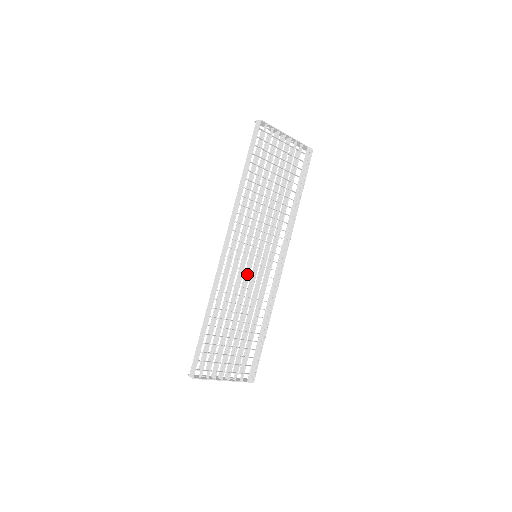
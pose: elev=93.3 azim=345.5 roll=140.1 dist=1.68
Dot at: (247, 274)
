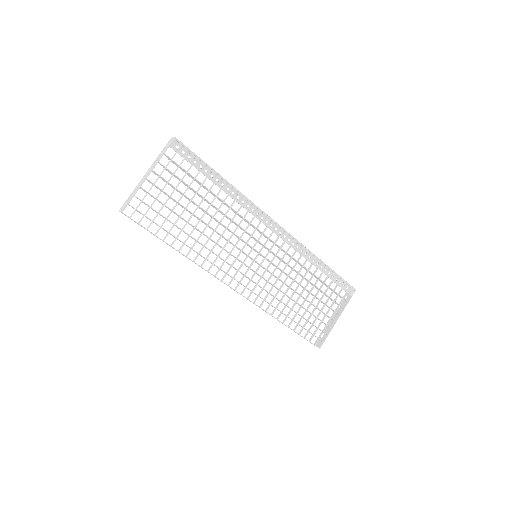
Dot at: (267, 271)
